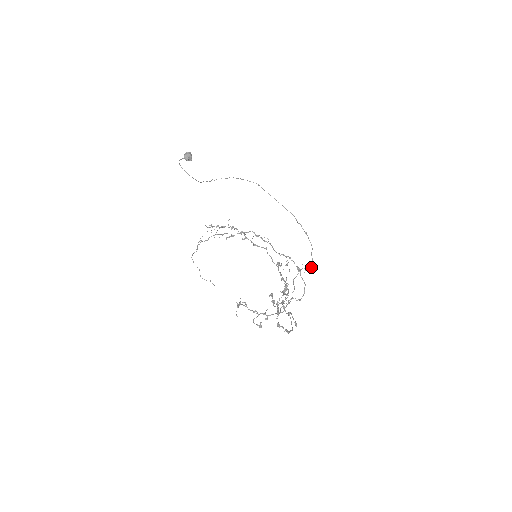
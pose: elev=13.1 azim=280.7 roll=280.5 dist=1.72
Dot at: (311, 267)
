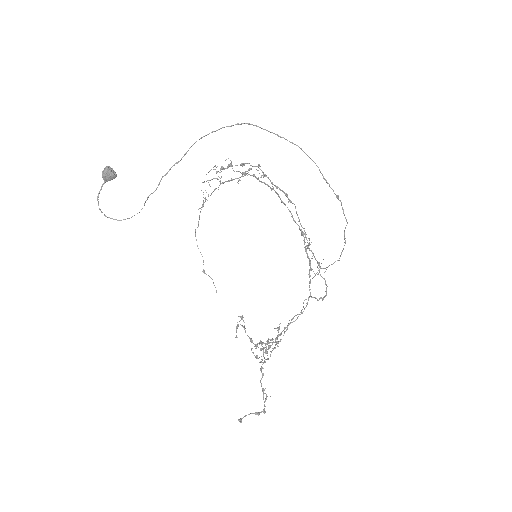
Dot at: (338, 260)
